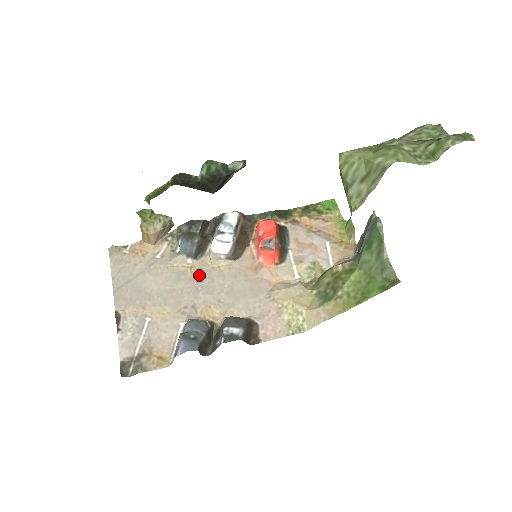
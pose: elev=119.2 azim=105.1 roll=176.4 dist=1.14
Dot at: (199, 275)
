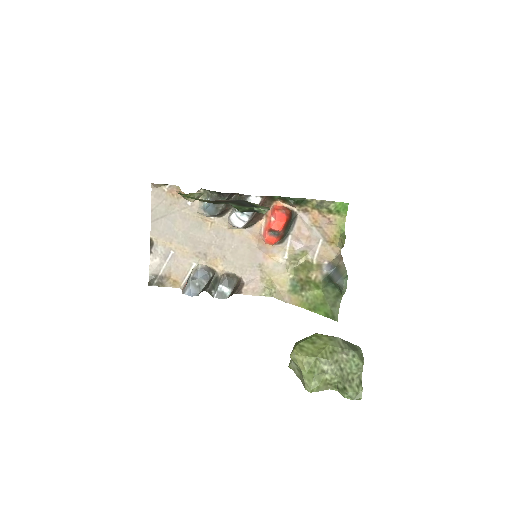
Dot at: (216, 231)
